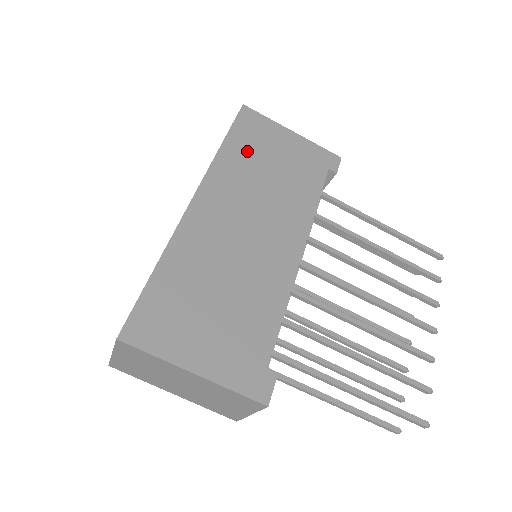
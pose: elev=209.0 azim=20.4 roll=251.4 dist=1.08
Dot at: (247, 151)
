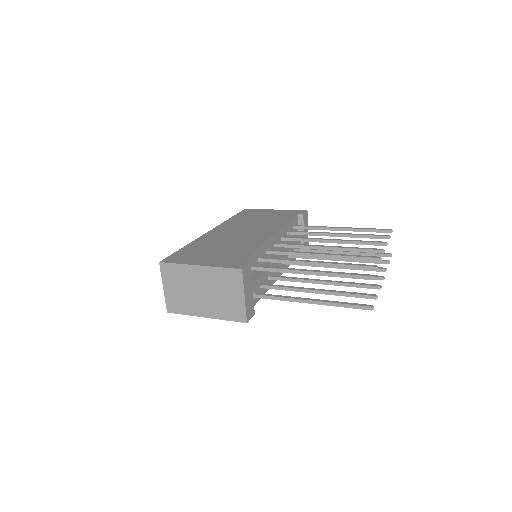
Dot at: (245, 218)
